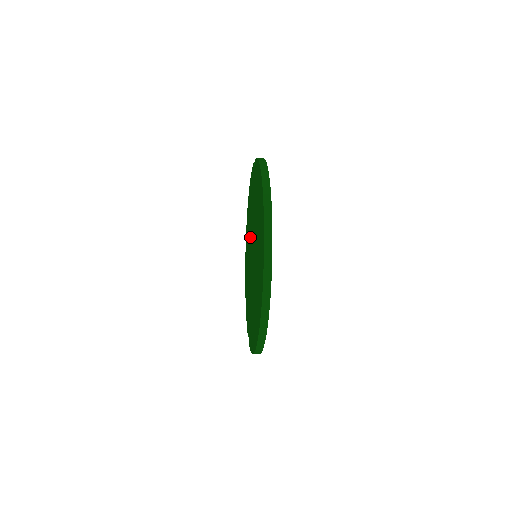
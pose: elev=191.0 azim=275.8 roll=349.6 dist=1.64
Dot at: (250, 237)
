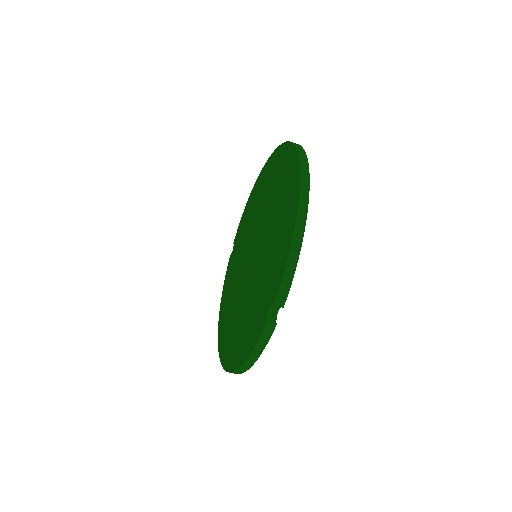
Dot at: (238, 285)
